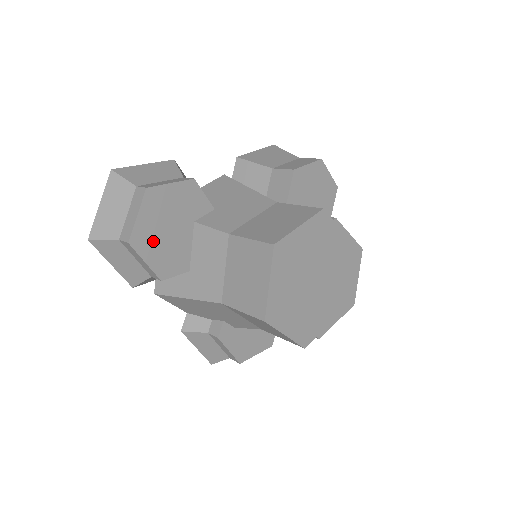
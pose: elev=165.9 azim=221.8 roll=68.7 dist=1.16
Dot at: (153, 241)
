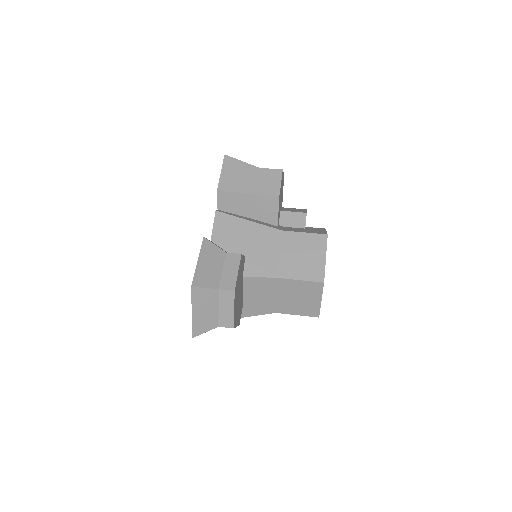
Dot at: (237, 312)
